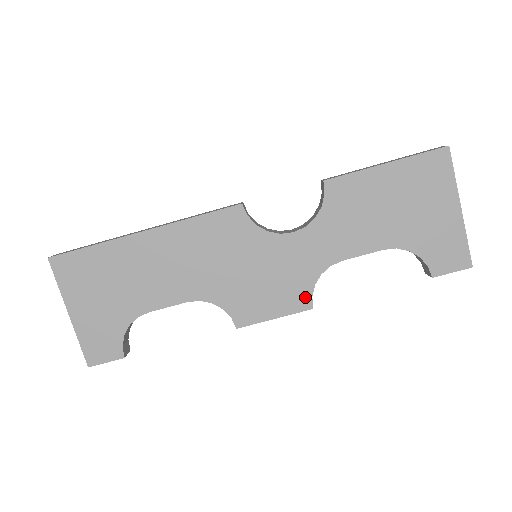
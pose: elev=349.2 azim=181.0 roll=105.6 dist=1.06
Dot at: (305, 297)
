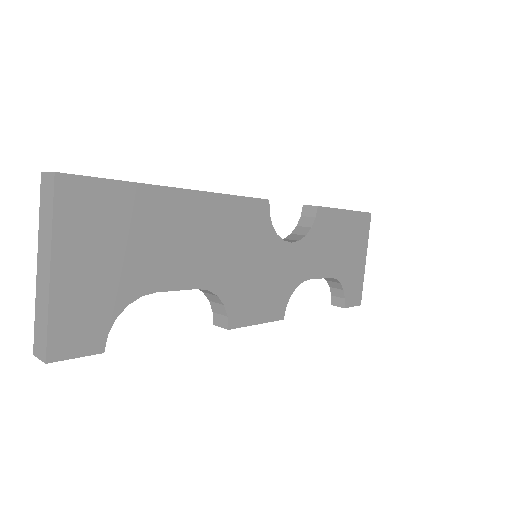
Dot at: (282, 307)
